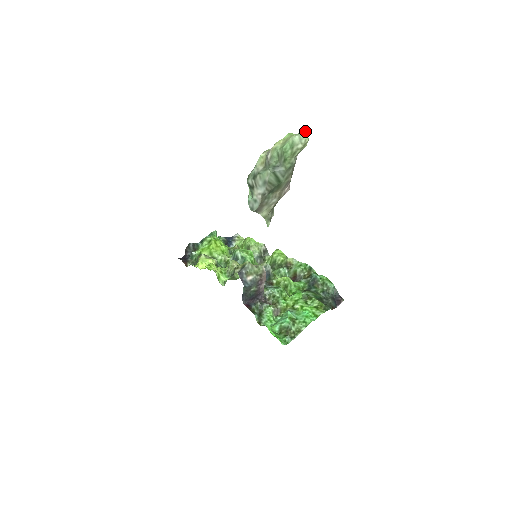
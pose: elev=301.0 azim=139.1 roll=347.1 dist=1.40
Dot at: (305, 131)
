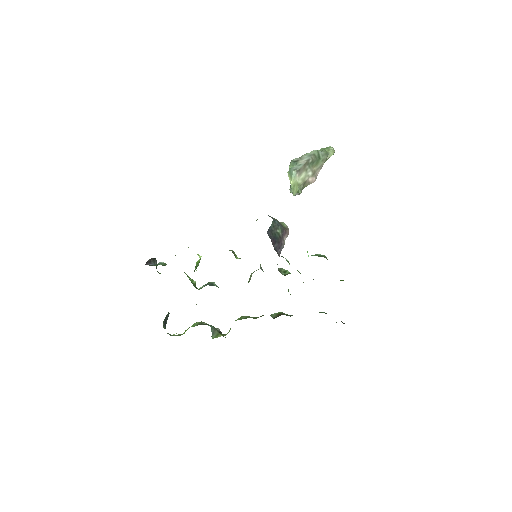
Dot at: (333, 148)
